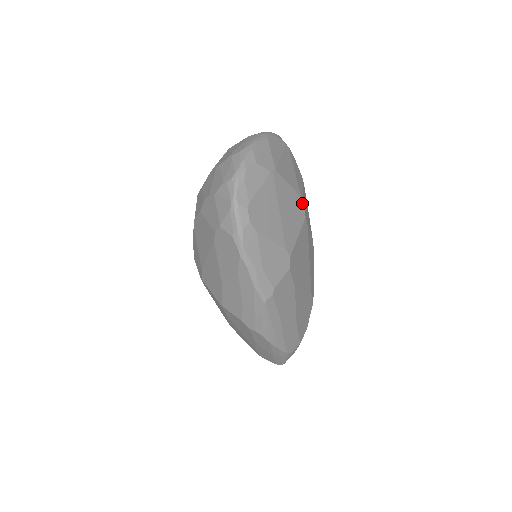
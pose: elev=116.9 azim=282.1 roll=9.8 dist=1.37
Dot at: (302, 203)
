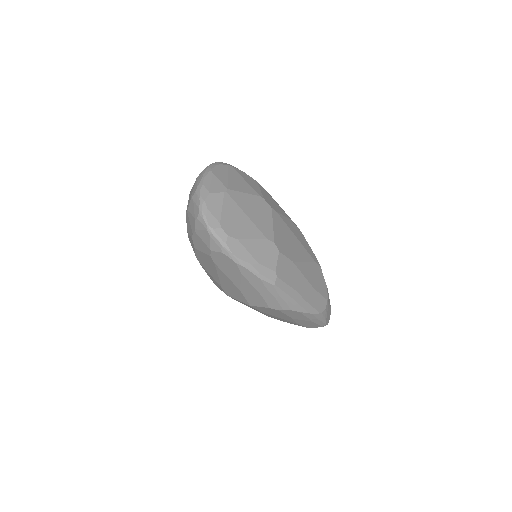
Dot at: (263, 200)
